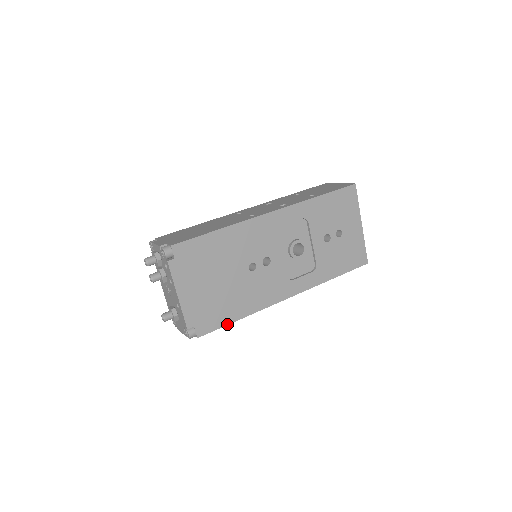
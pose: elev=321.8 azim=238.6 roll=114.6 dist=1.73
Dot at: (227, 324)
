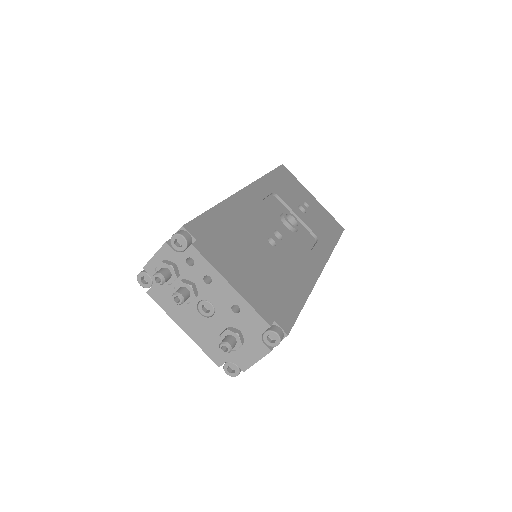
Dot at: (300, 310)
